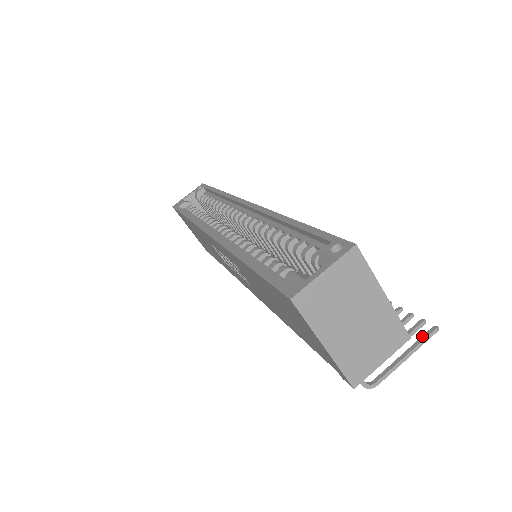
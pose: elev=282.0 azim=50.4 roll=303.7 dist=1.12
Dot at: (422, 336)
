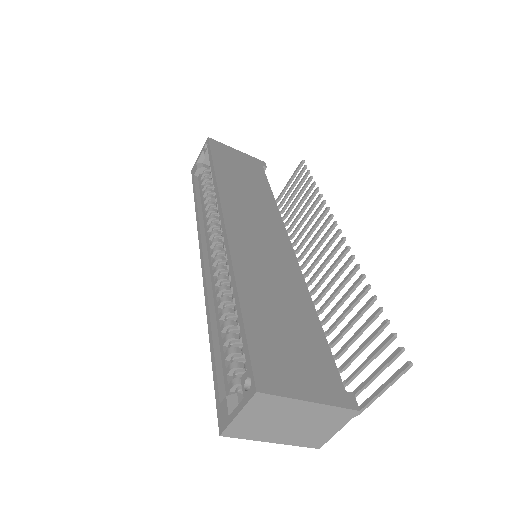
Dot at: (396, 371)
